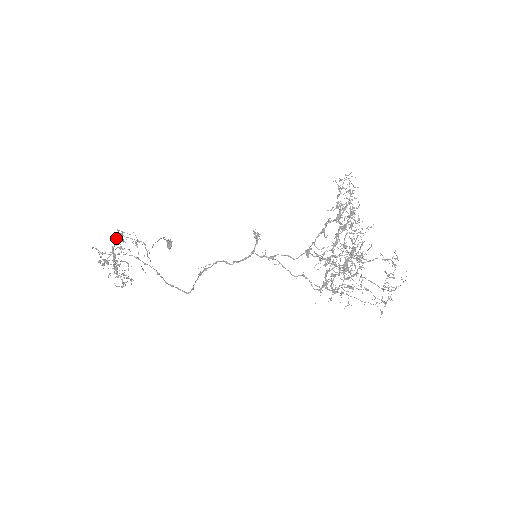
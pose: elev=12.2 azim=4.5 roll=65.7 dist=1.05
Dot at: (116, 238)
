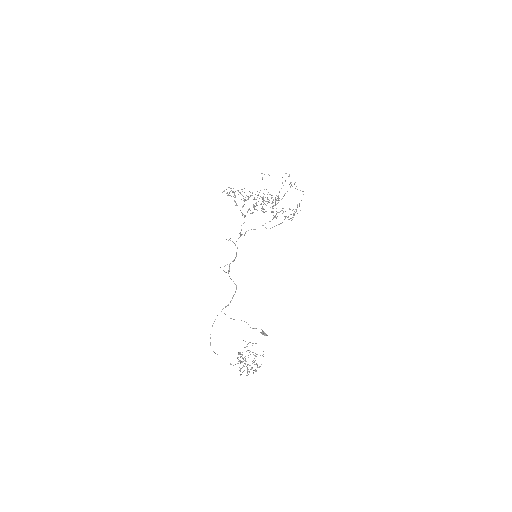
Dot at: (237, 357)
